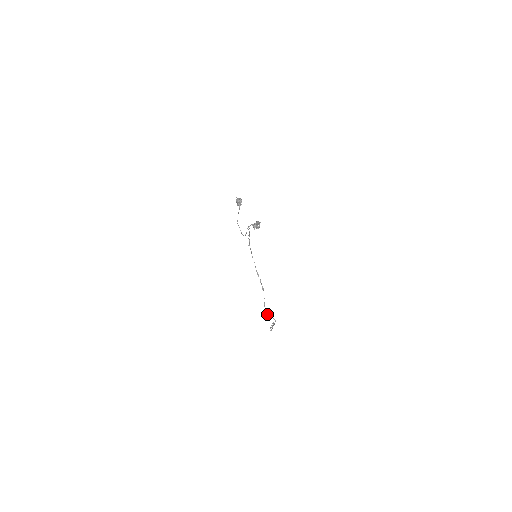
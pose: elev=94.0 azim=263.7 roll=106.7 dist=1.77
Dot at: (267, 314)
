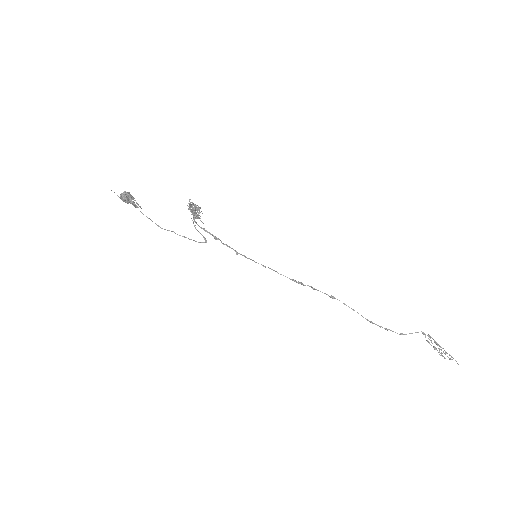
Dot at: occluded
